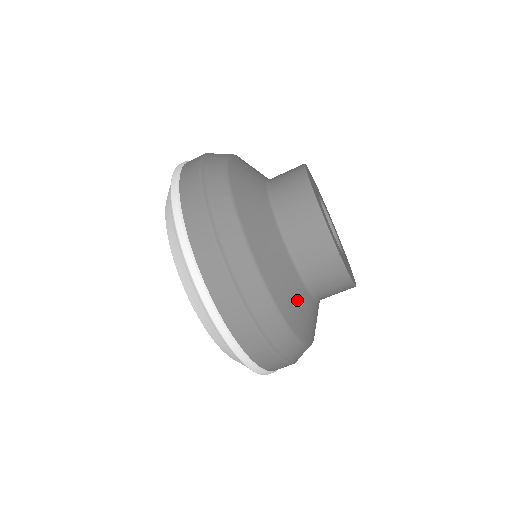
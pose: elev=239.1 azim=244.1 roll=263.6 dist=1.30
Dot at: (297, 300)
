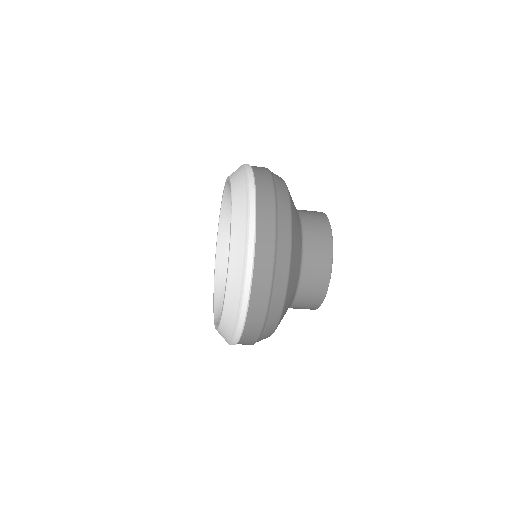
Dot at: (292, 291)
